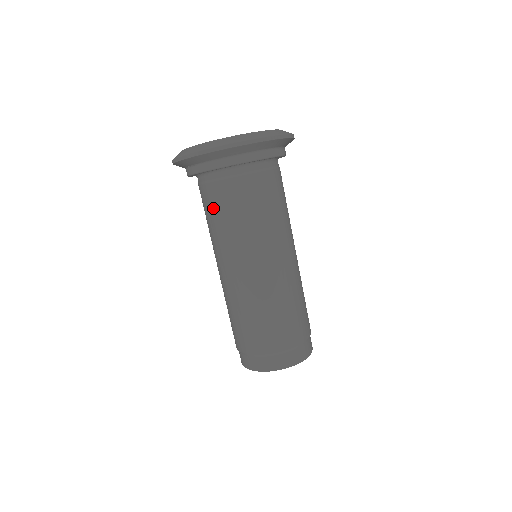
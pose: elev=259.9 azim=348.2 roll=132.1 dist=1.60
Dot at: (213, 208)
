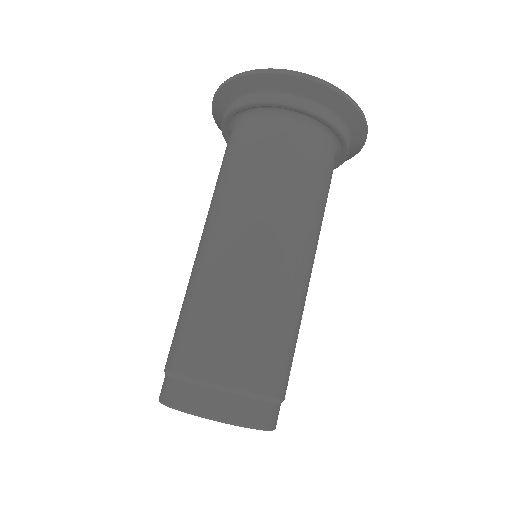
Dot at: (237, 155)
